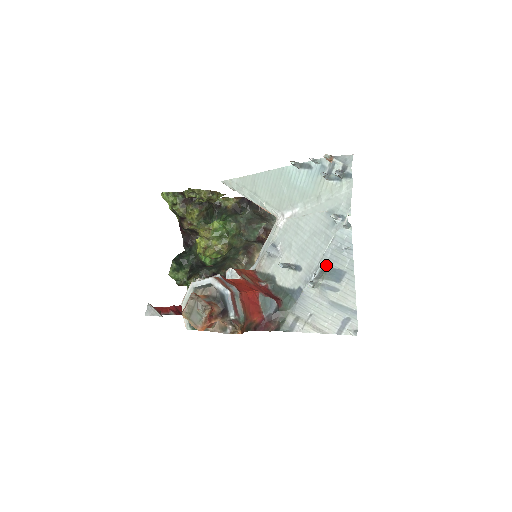
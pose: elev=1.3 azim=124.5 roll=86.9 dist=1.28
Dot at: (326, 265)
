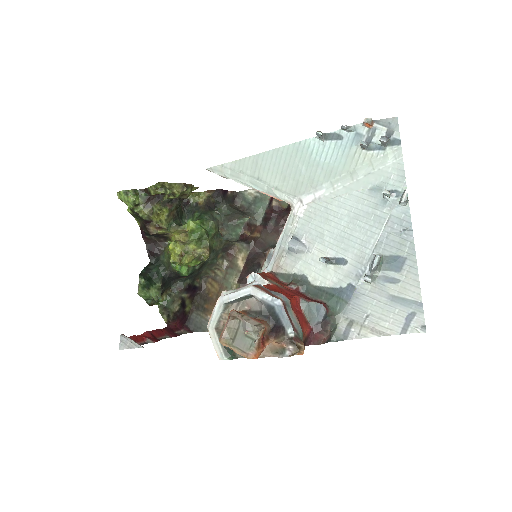
Dot at: (382, 253)
